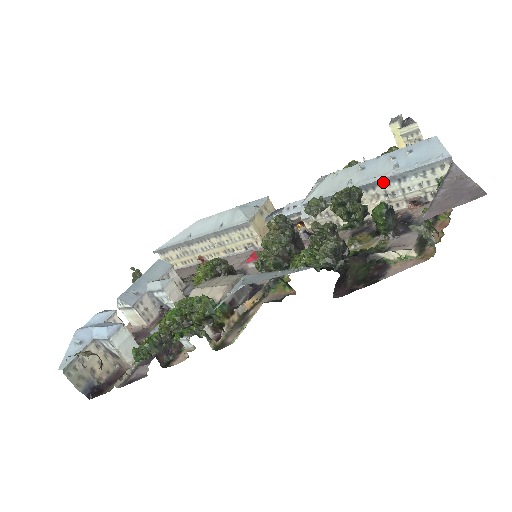
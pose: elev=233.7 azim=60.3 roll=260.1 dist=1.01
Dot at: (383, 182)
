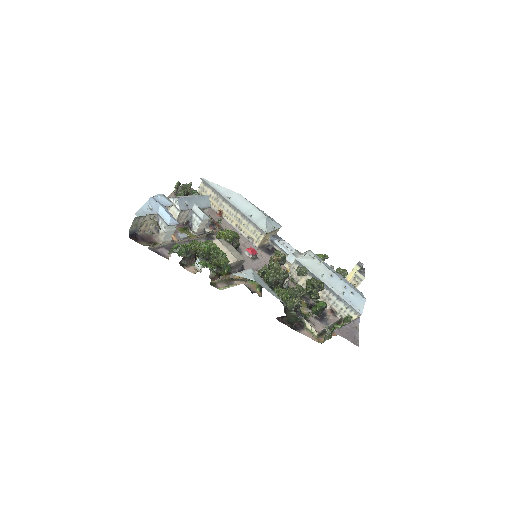
Dot at: (332, 292)
